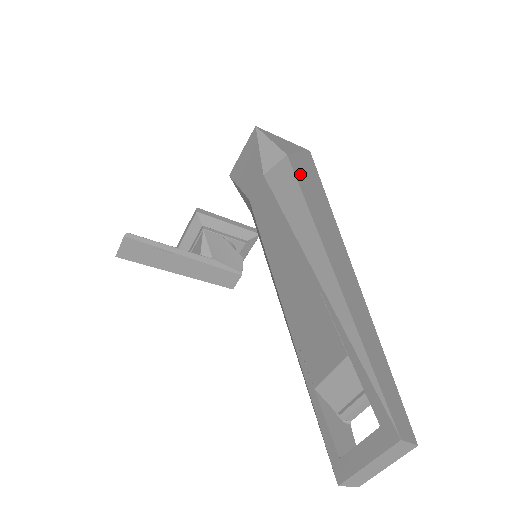
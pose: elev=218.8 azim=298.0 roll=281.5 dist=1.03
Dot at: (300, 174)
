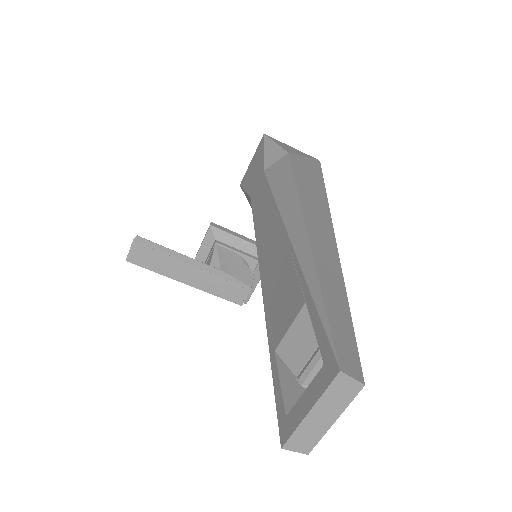
Dot at: (298, 167)
